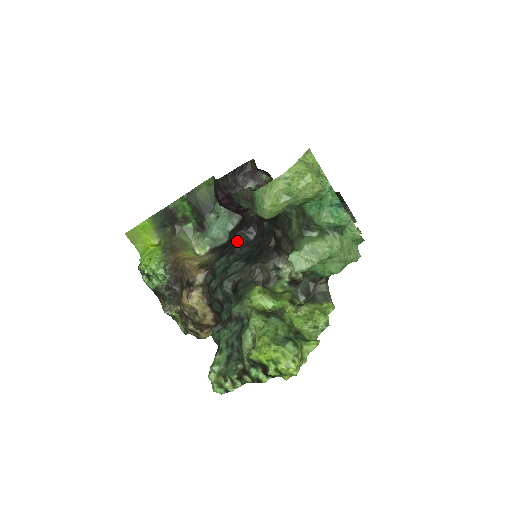
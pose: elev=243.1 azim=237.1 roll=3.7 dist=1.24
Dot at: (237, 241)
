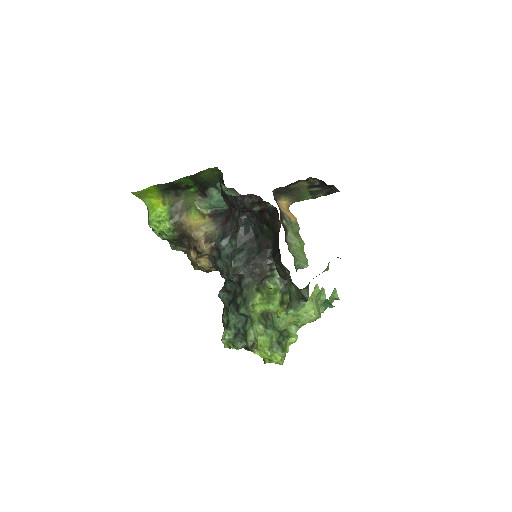
Dot at: (238, 225)
